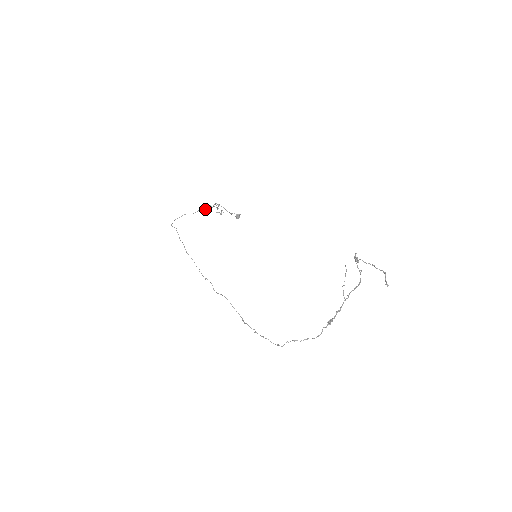
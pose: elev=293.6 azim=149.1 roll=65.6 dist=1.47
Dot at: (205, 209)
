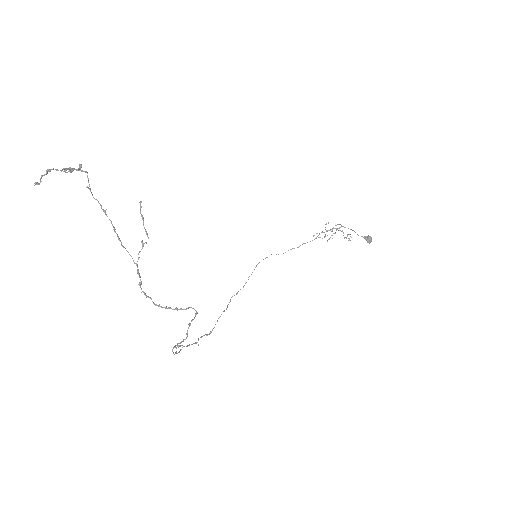
Dot at: occluded
